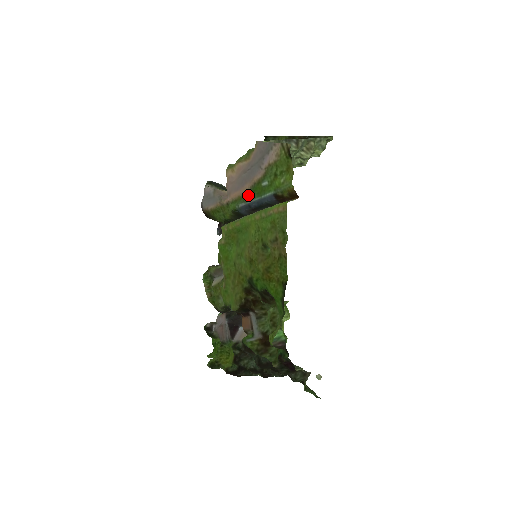
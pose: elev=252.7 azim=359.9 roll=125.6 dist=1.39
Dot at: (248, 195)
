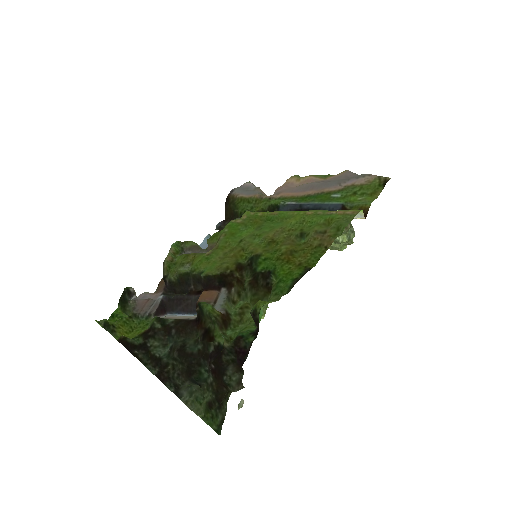
Dot at: (306, 198)
